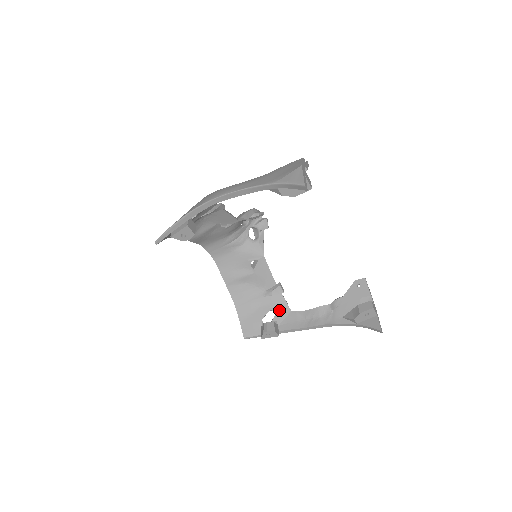
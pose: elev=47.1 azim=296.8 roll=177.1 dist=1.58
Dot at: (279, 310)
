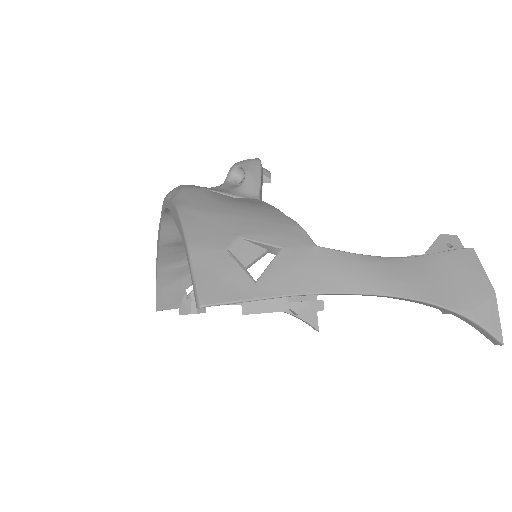
Dot at: occluded
